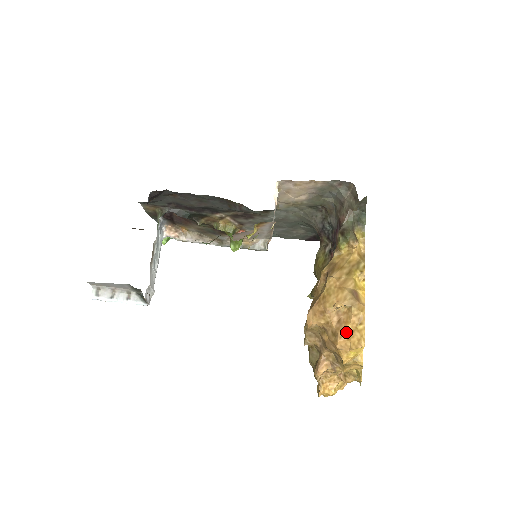
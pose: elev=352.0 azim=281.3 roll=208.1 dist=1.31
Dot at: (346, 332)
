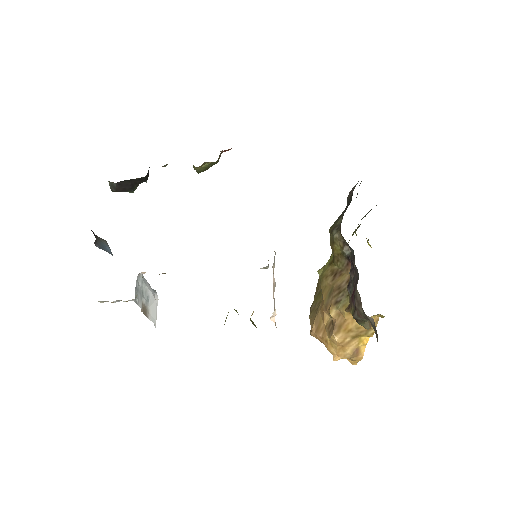
Dot at: occluded
